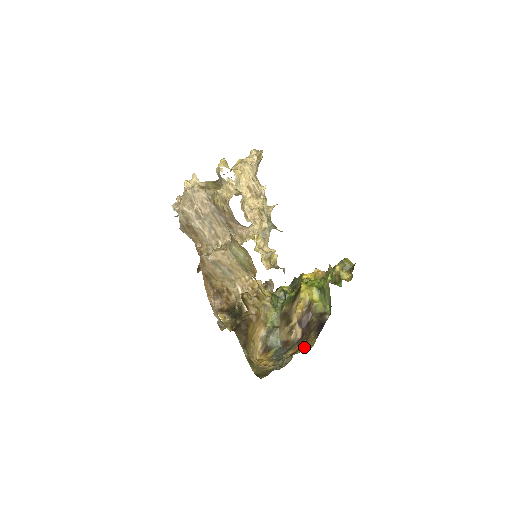
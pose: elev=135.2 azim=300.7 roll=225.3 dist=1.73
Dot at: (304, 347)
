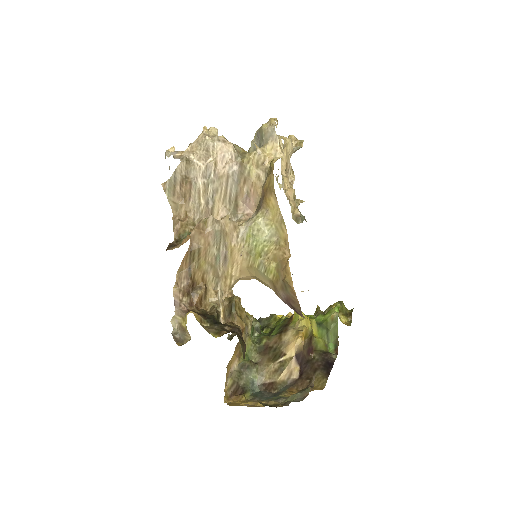
Dot at: occluded
